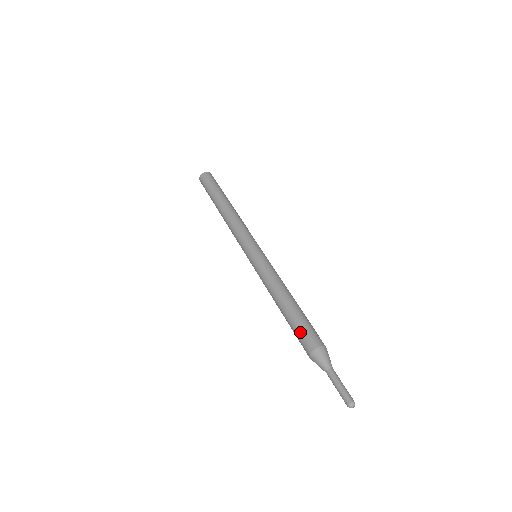
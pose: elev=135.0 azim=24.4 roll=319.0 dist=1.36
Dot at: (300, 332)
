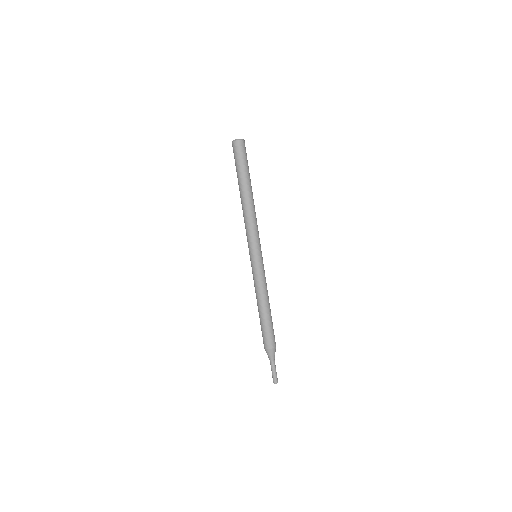
Dot at: (264, 334)
